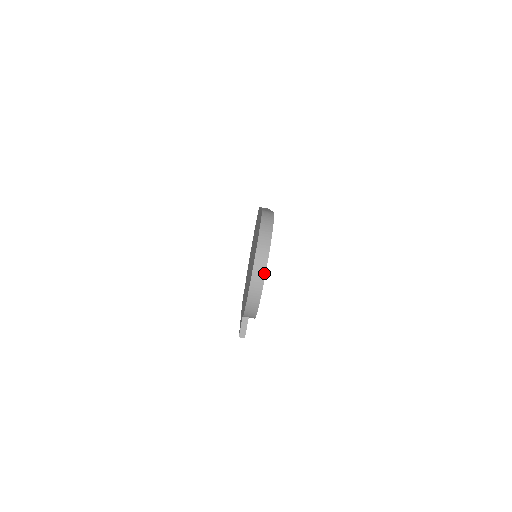
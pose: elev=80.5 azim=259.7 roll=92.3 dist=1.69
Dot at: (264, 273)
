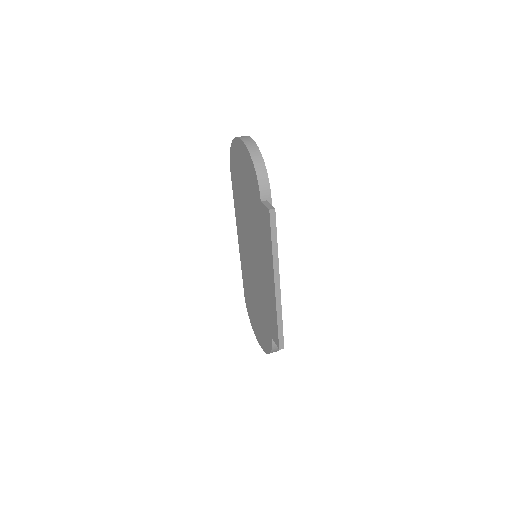
Dot at: (249, 137)
